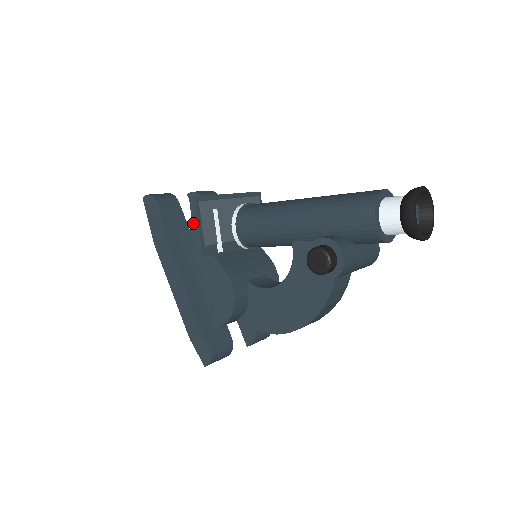
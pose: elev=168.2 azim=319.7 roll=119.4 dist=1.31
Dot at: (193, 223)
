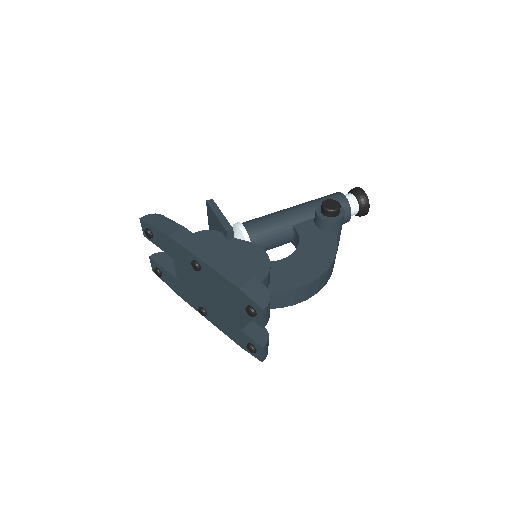
Dot at: (215, 213)
